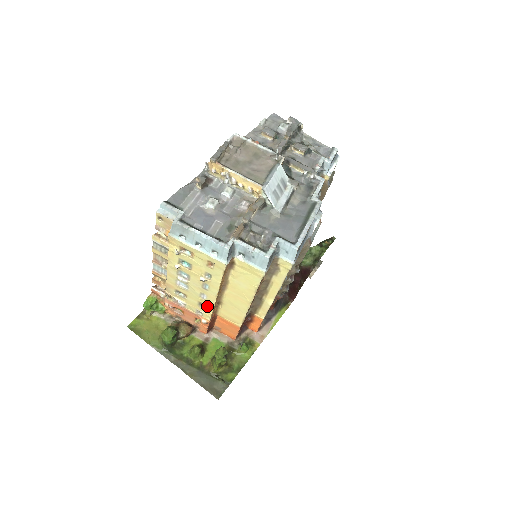
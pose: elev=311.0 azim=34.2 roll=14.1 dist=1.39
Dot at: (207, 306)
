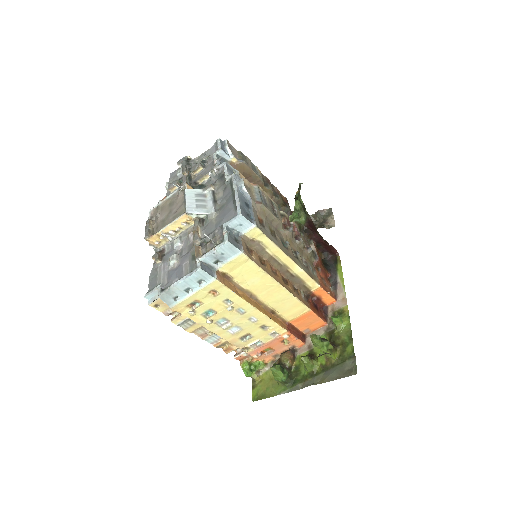
Dot at: (267, 323)
